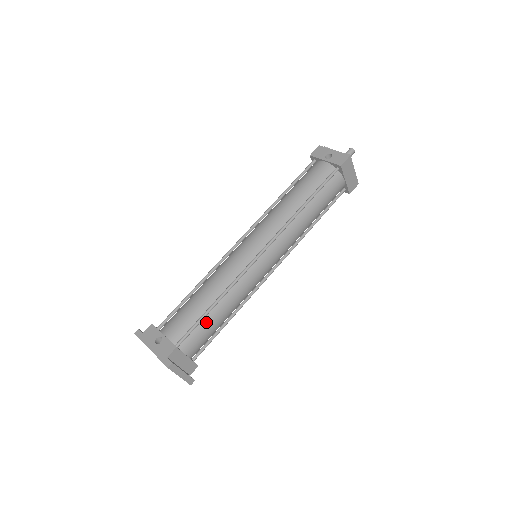
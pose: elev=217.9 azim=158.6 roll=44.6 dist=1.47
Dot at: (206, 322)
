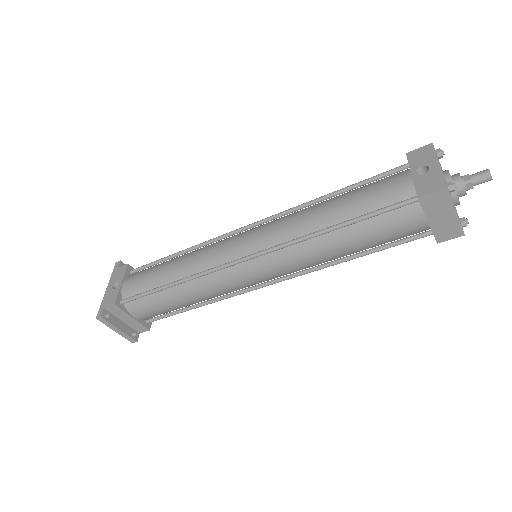
Dot at: (158, 297)
